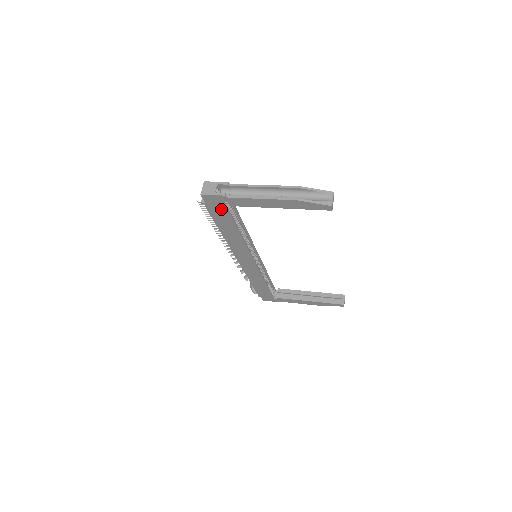
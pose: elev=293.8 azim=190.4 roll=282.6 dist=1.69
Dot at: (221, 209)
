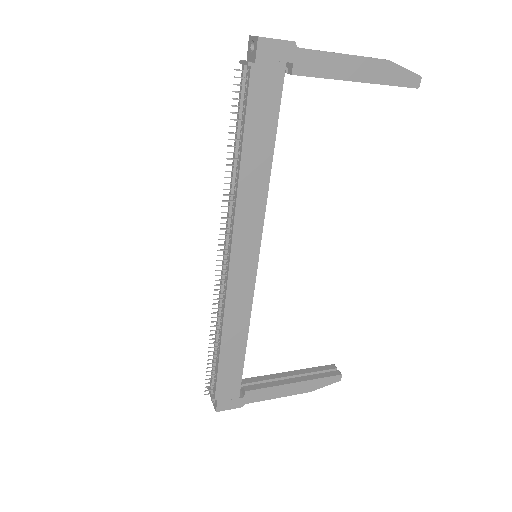
Dot at: (272, 85)
